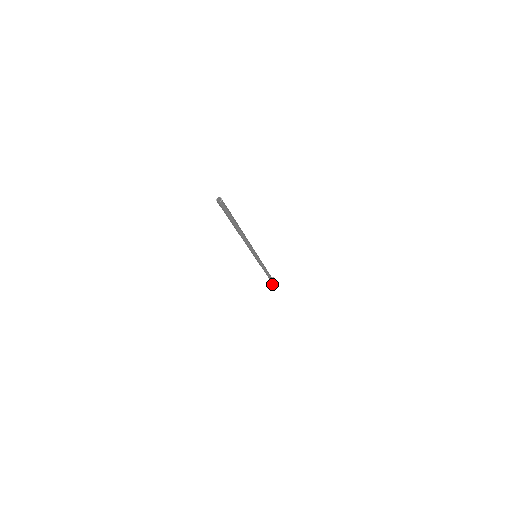
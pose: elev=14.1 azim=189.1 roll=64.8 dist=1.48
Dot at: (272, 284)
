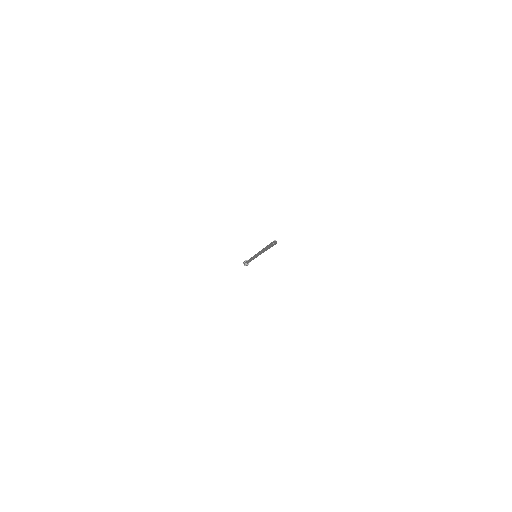
Dot at: (245, 265)
